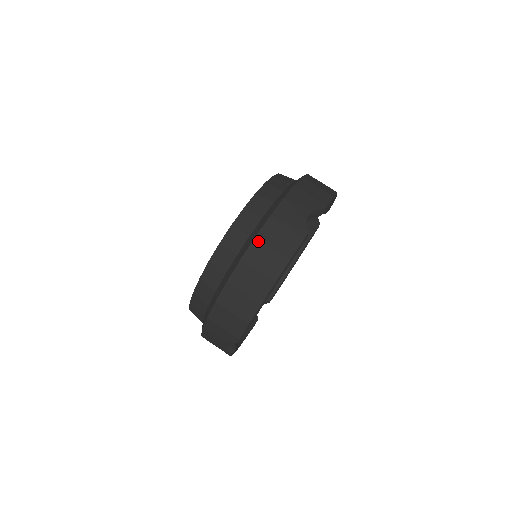
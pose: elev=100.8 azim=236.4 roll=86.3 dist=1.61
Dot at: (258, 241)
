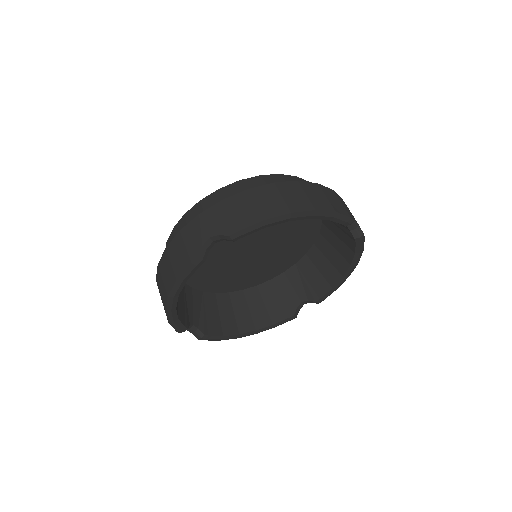
Dot at: (318, 186)
